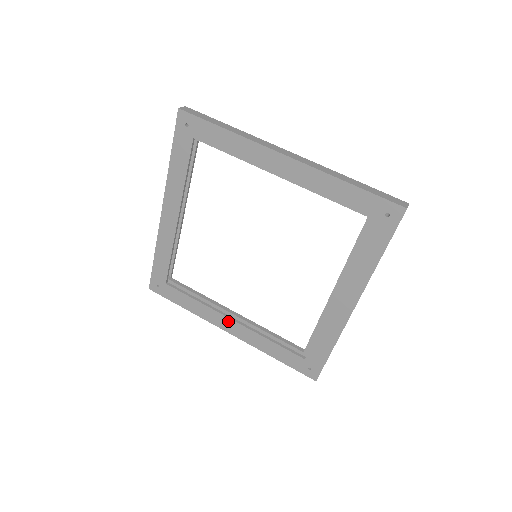
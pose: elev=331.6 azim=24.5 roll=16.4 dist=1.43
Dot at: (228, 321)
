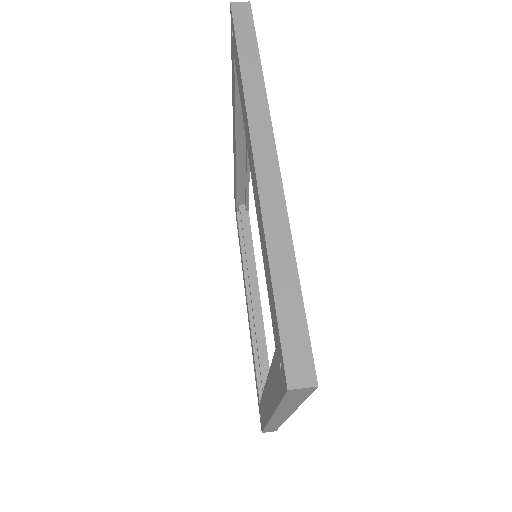
Dot at: (246, 295)
